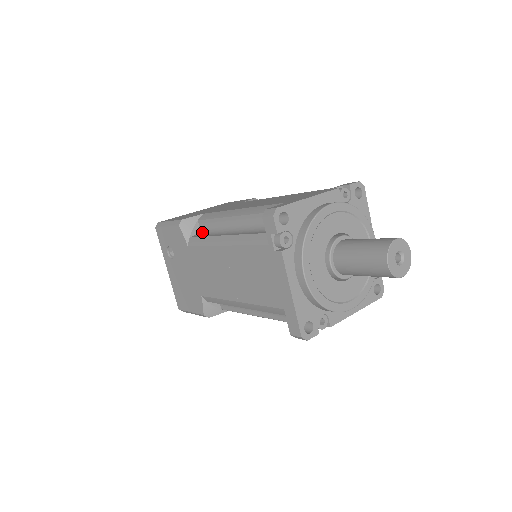
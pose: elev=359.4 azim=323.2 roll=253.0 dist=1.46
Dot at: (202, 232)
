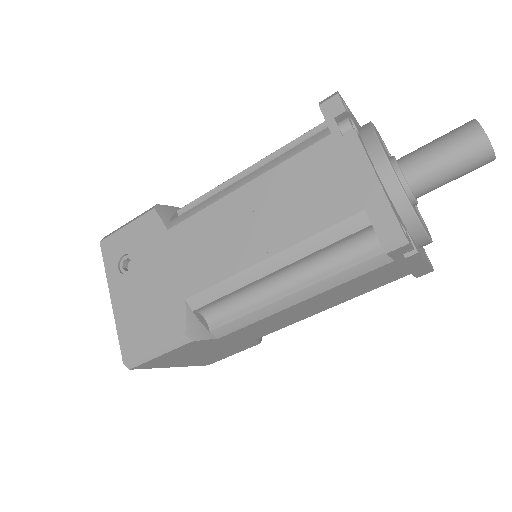
Dot at: occluded
